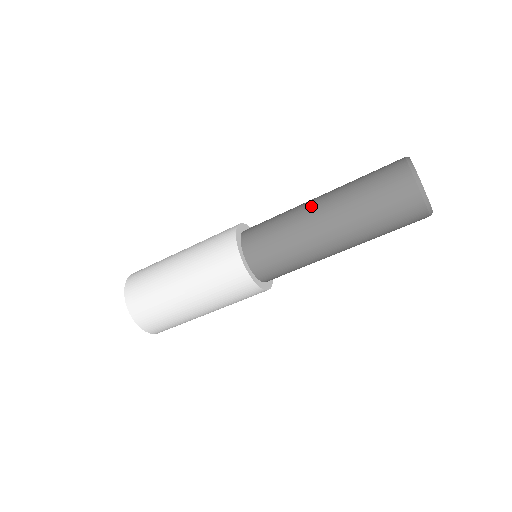
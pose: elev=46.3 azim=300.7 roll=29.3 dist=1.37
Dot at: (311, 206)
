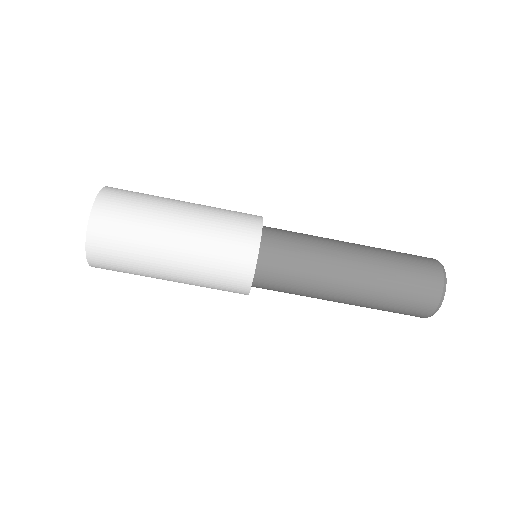
Dot at: (346, 254)
